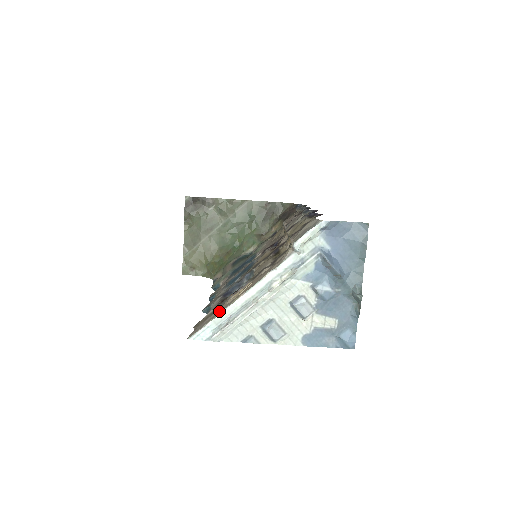
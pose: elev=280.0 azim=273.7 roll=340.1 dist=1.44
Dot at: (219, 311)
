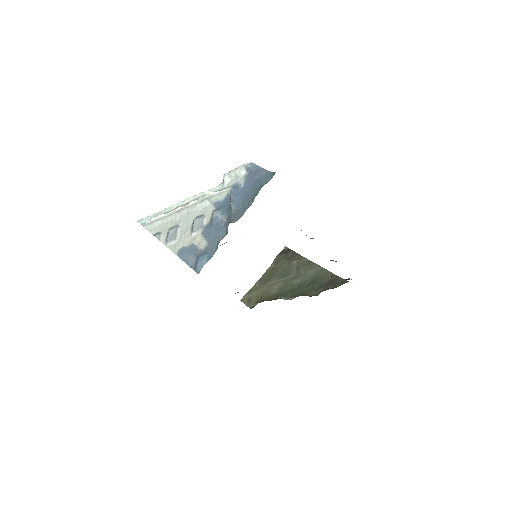
Dot at: occluded
